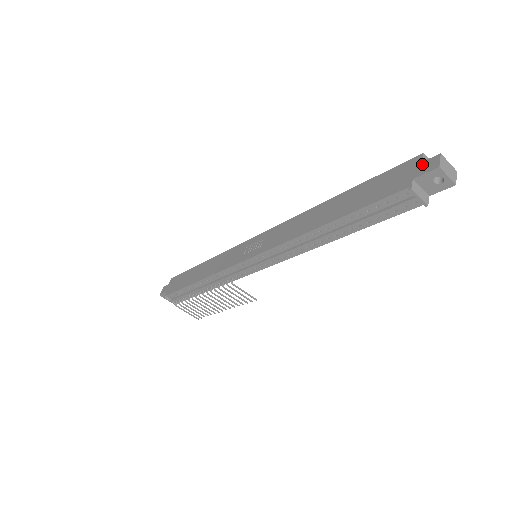
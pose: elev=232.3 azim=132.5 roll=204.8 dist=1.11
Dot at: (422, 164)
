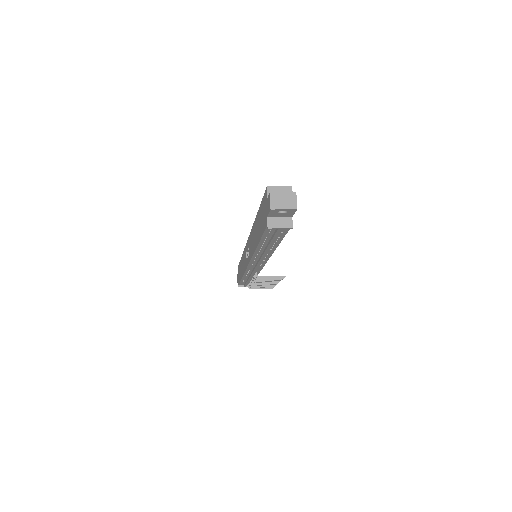
Dot at: (267, 201)
